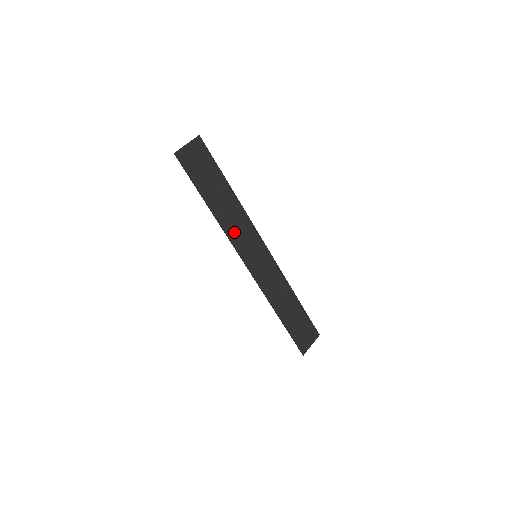
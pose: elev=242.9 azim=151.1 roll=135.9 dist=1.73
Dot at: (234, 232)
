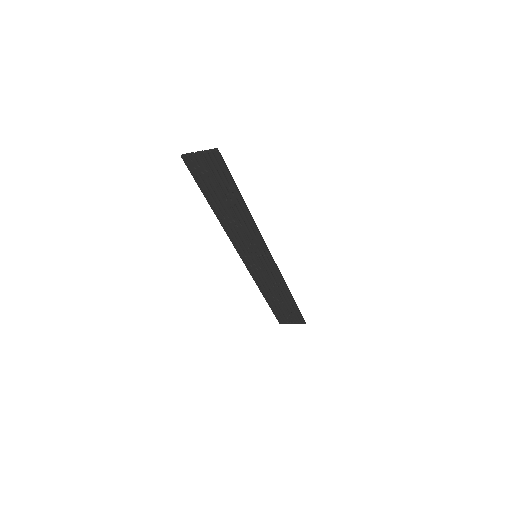
Dot at: (236, 233)
